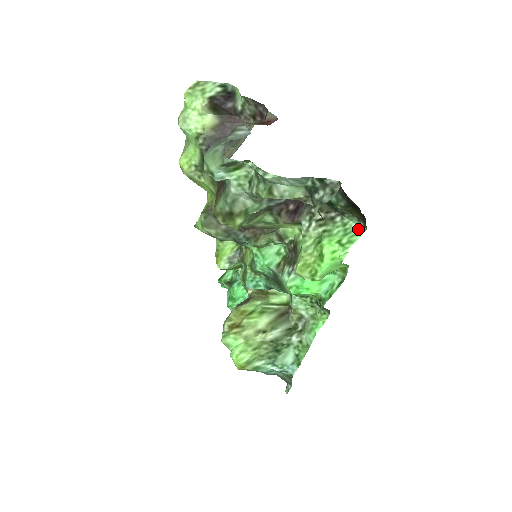
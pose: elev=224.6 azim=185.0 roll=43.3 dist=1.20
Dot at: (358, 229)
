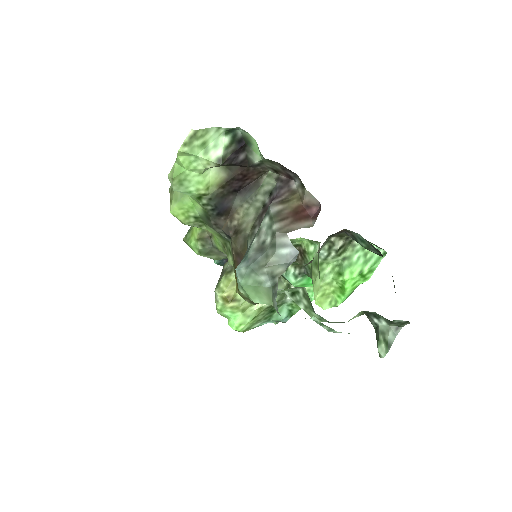
Dot at: occluded
